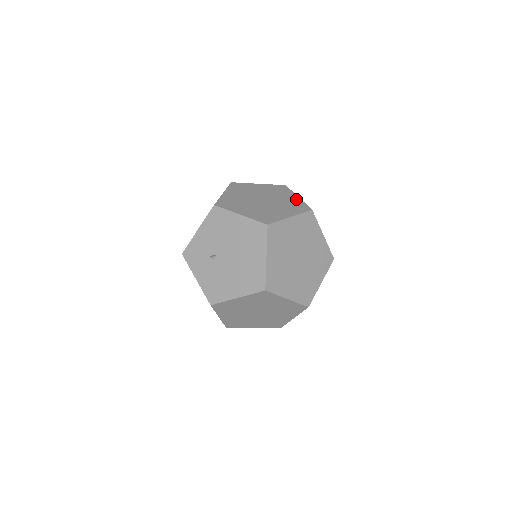
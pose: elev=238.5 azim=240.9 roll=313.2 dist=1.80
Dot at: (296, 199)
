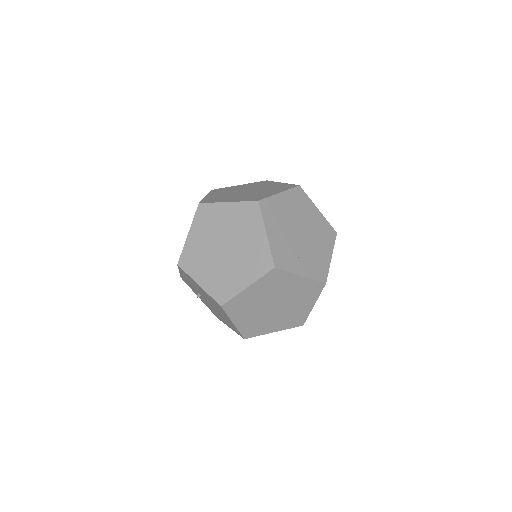
Dot at: (262, 241)
